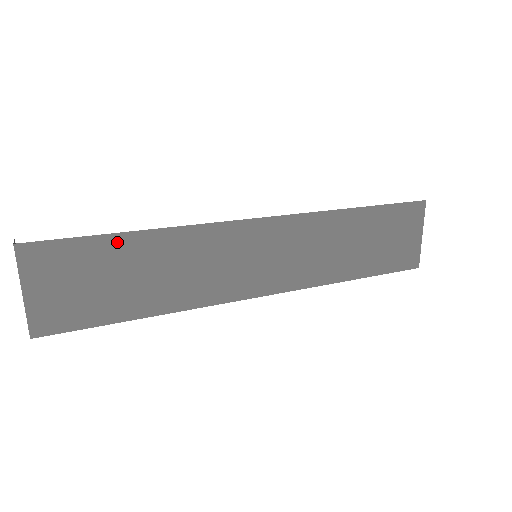
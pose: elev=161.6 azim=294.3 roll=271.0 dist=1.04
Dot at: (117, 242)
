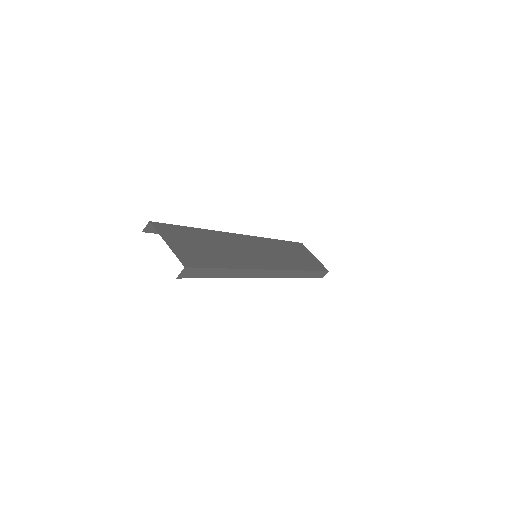
Dot at: (193, 231)
